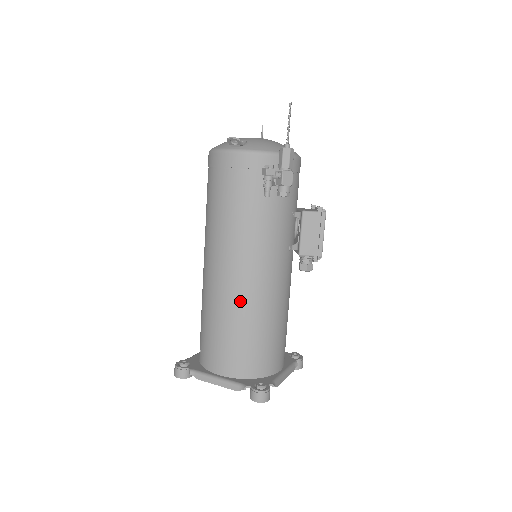
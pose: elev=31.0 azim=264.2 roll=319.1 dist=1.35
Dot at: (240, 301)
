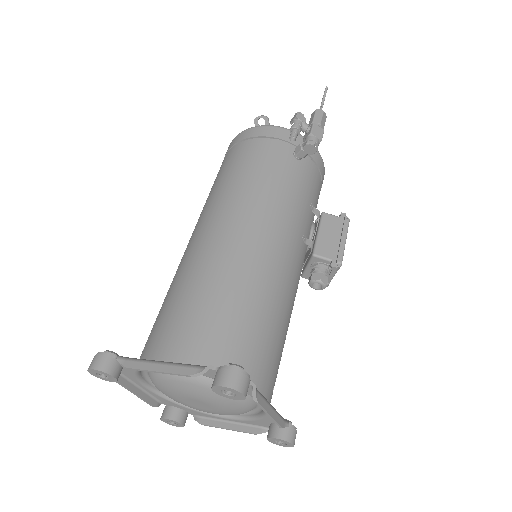
Dot at: (230, 258)
